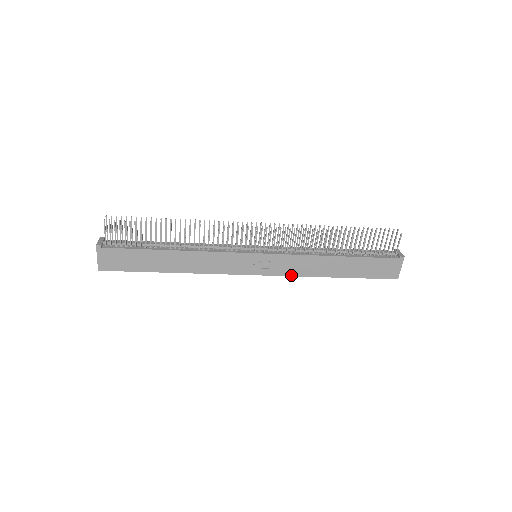
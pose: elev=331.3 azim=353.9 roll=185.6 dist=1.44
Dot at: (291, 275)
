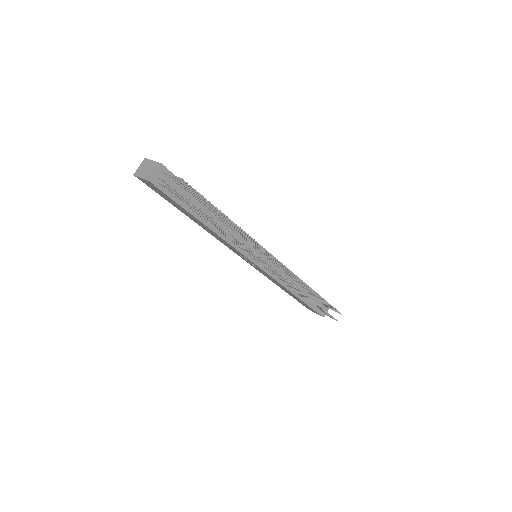
Dot at: (261, 272)
